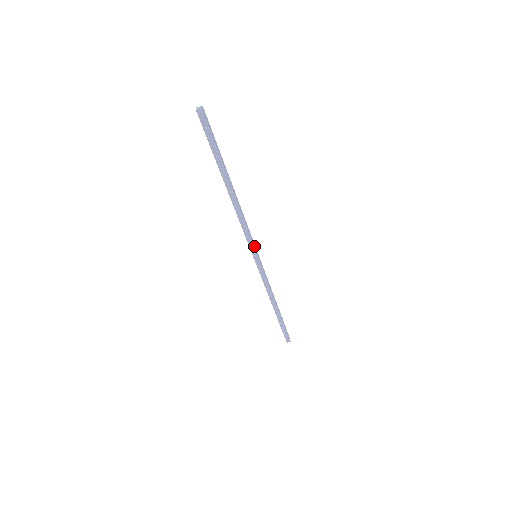
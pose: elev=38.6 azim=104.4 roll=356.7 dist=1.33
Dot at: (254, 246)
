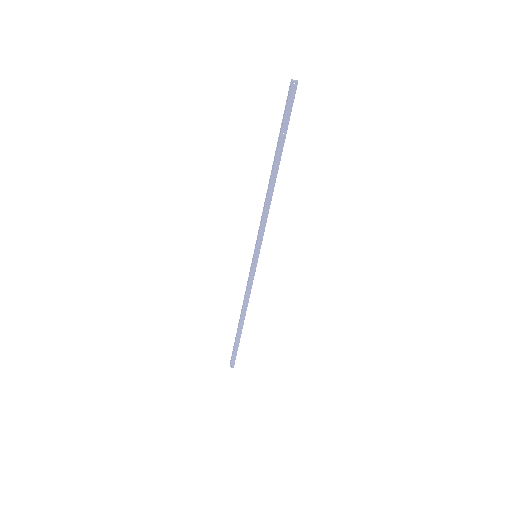
Dot at: (261, 244)
